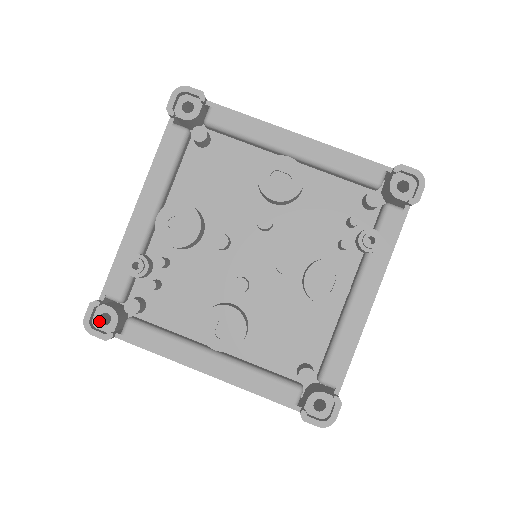
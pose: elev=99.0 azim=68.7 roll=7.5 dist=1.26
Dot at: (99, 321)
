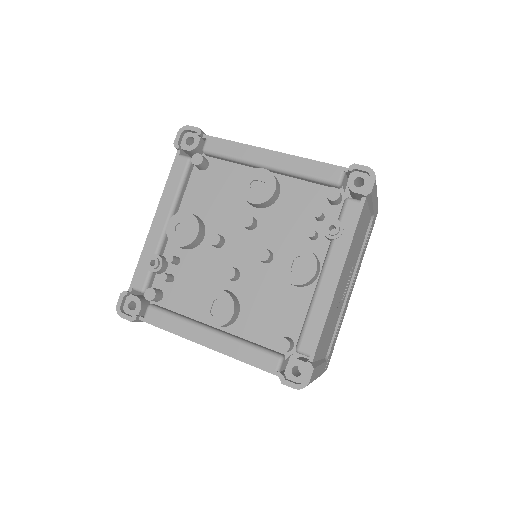
Dot at: (128, 308)
